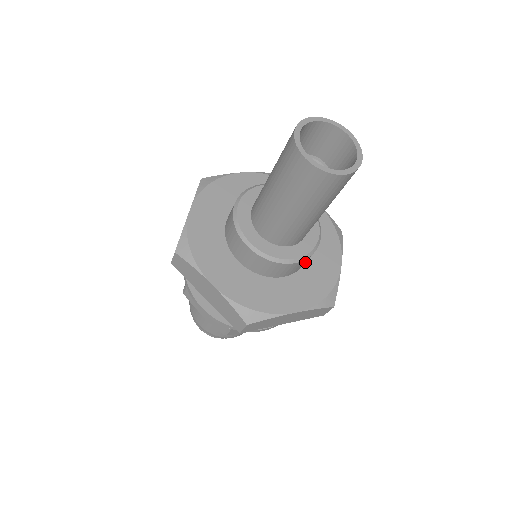
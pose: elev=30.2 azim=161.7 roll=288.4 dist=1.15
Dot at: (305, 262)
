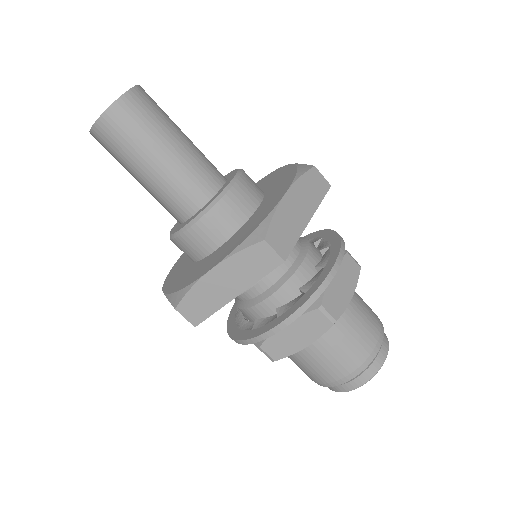
Dot at: (227, 218)
